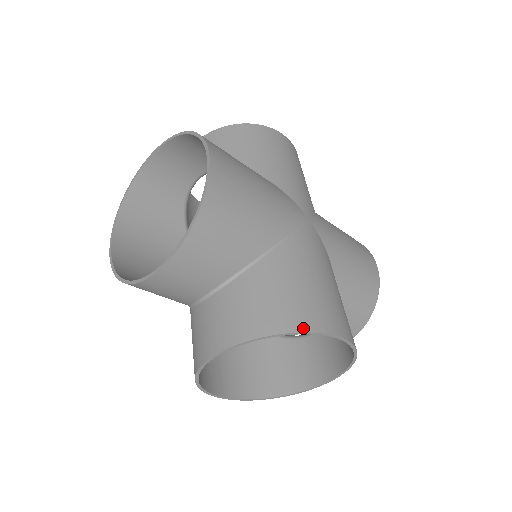
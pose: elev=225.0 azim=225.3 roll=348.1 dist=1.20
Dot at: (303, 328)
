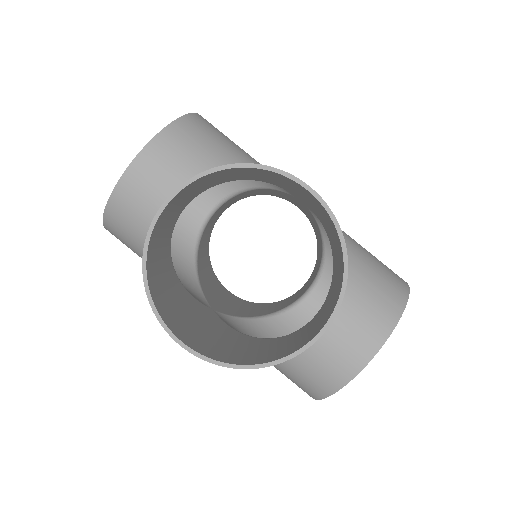
Dot at: (258, 164)
